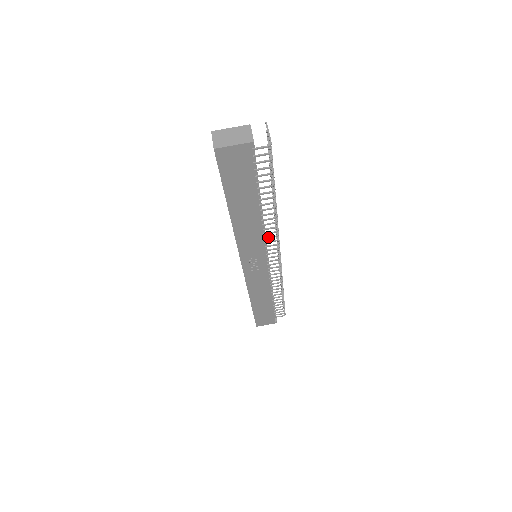
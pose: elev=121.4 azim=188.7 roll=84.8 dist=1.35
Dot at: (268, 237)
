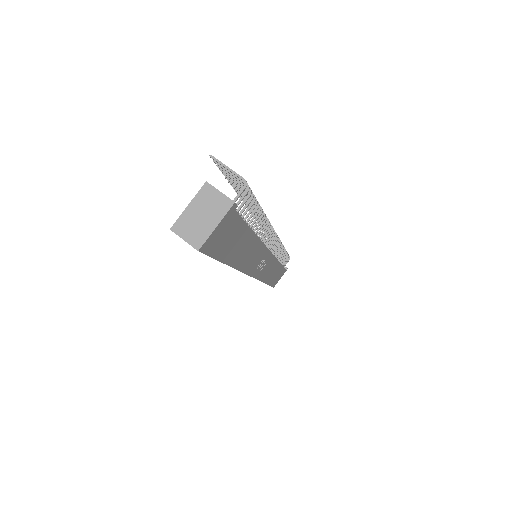
Dot at: (265, 238)
